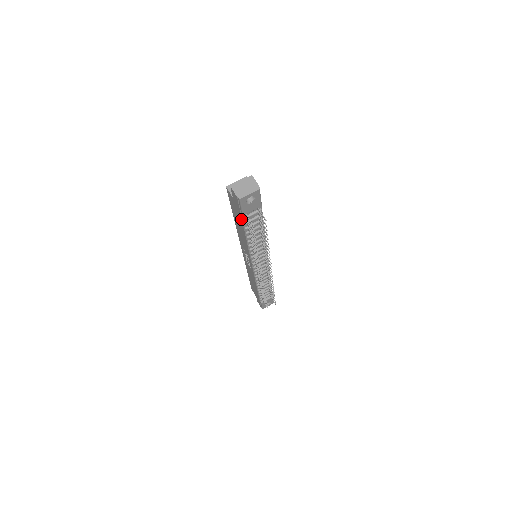
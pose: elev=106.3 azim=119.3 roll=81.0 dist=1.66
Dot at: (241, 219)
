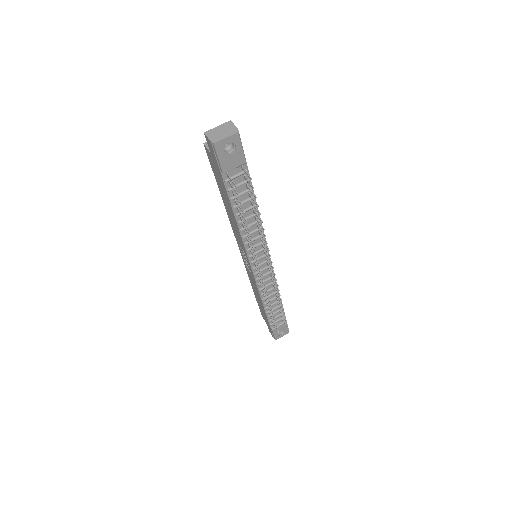
Dot at: (223, 183)
